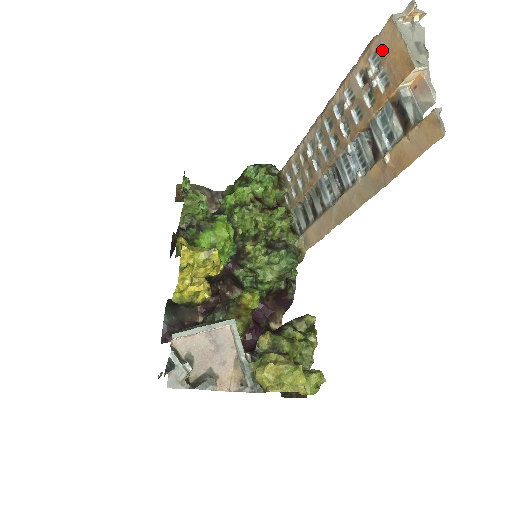
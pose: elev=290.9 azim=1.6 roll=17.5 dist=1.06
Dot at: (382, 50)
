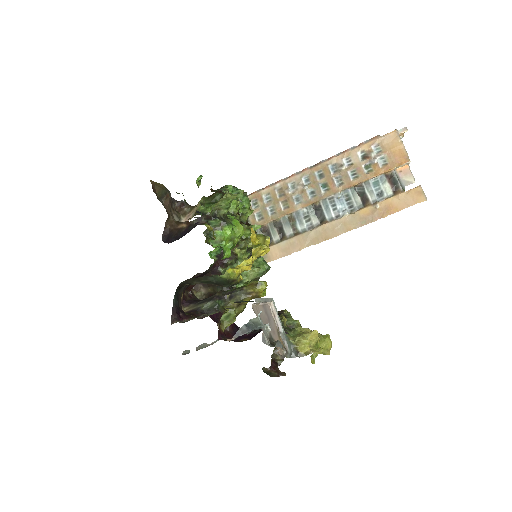
Dot at: (385, 145)
